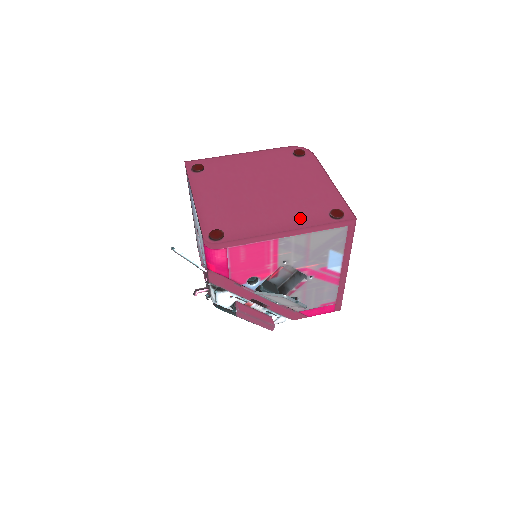
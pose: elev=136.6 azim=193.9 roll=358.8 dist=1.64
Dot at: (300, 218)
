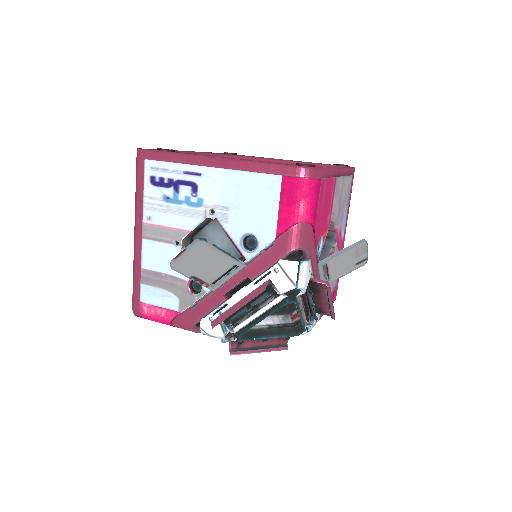
Dot at: (328, 165)
